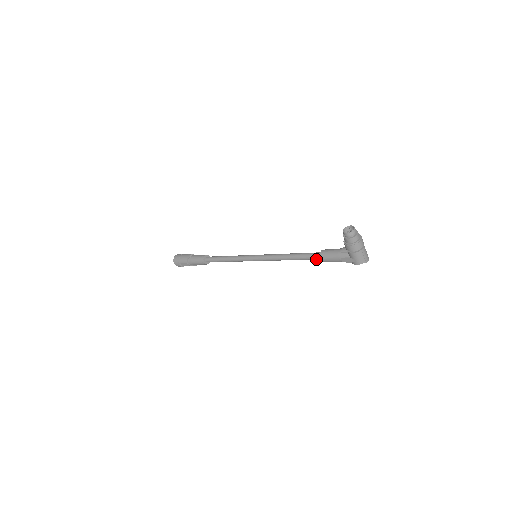
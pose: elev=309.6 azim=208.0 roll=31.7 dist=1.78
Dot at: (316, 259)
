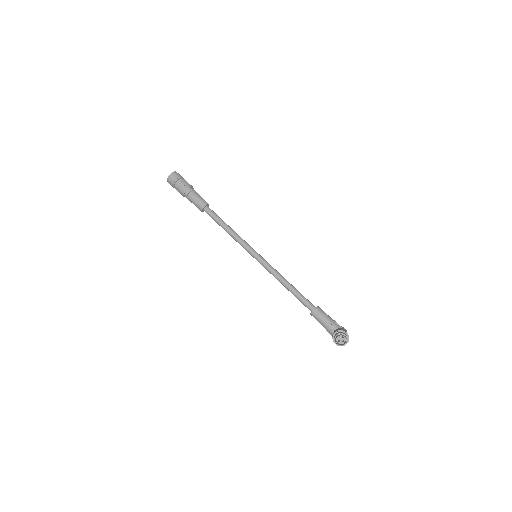
Dot at: (307, 307)
